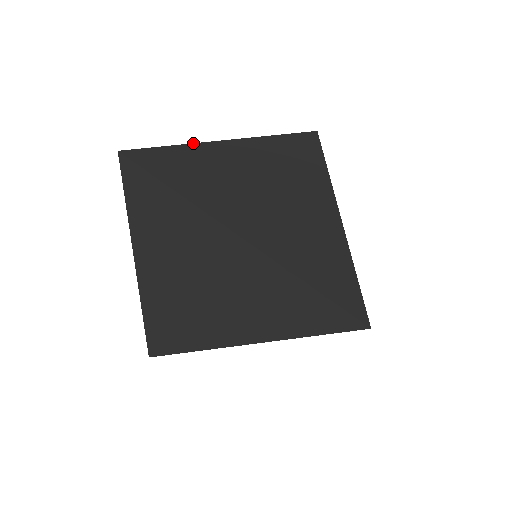
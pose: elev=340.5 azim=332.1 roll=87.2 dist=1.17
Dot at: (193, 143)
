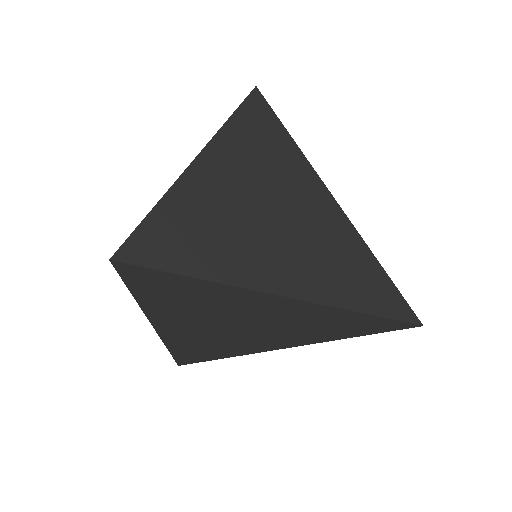
Dot at: (167, 191)
